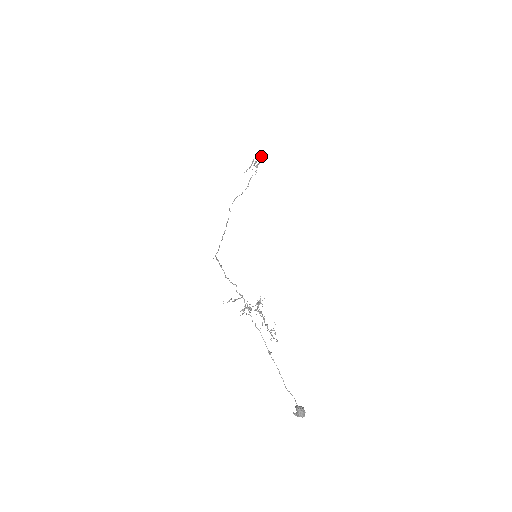
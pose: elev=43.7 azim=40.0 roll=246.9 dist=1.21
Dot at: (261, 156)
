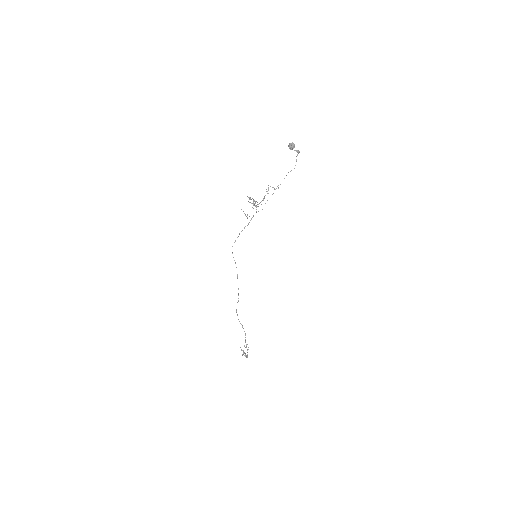
Dot at: (245, 355)
